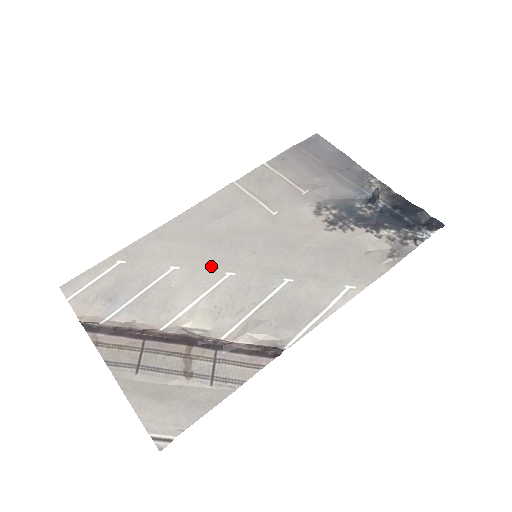
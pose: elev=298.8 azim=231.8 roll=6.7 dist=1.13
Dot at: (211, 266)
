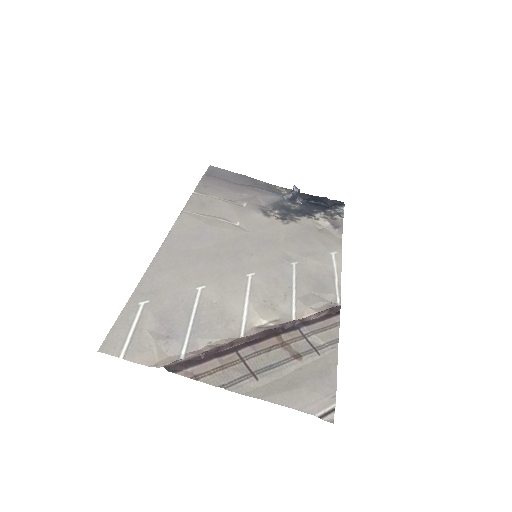
Dot at: (230, 275)
